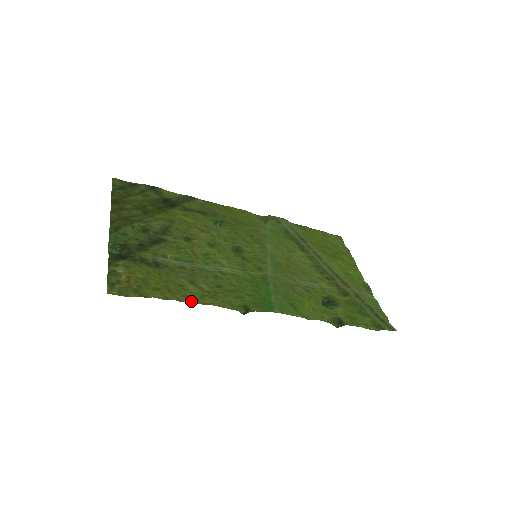
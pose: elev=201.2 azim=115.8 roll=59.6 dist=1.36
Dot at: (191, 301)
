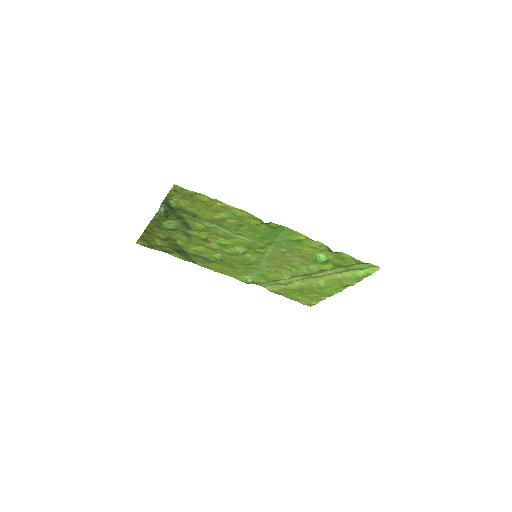
Dot at: (228, 207)
